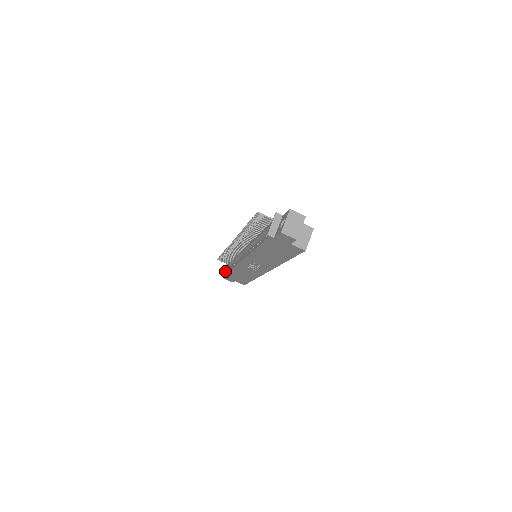
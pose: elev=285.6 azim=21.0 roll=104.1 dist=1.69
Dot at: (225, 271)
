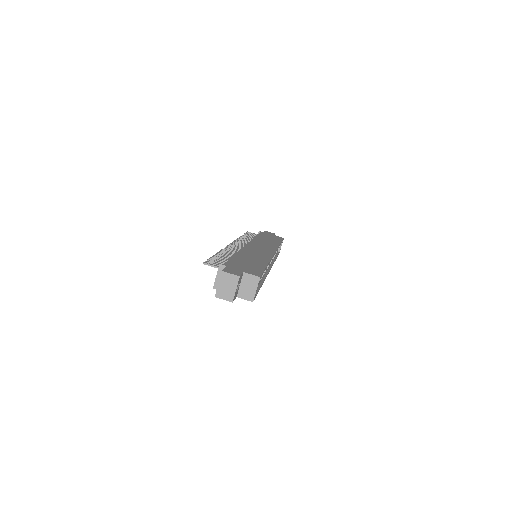
Dot at: occluded
